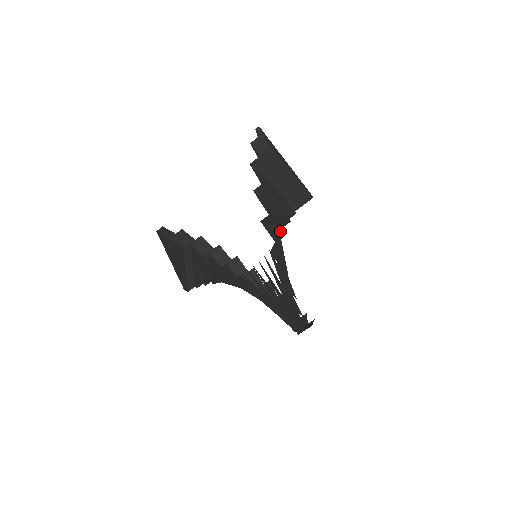
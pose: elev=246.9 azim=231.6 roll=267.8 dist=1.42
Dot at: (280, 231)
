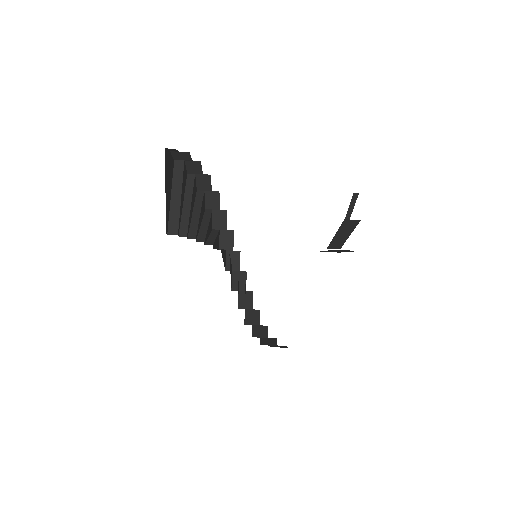
Dot at: occluded
